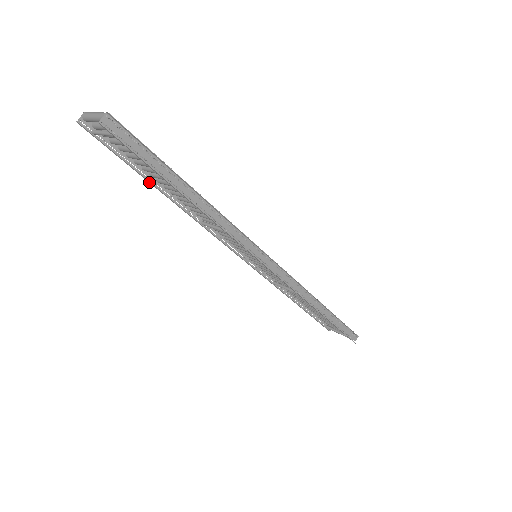
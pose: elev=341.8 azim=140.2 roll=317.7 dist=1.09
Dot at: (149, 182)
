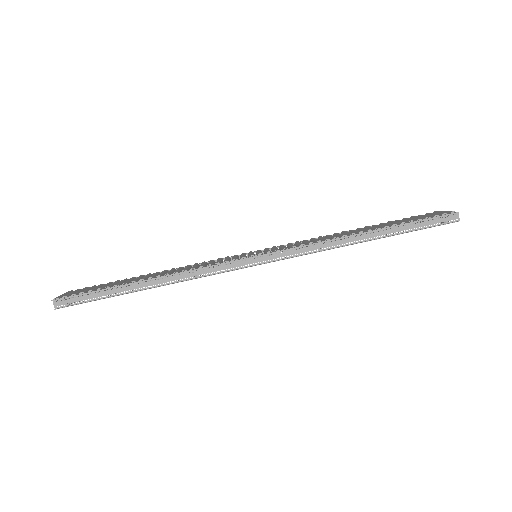
Dot at: occluded
